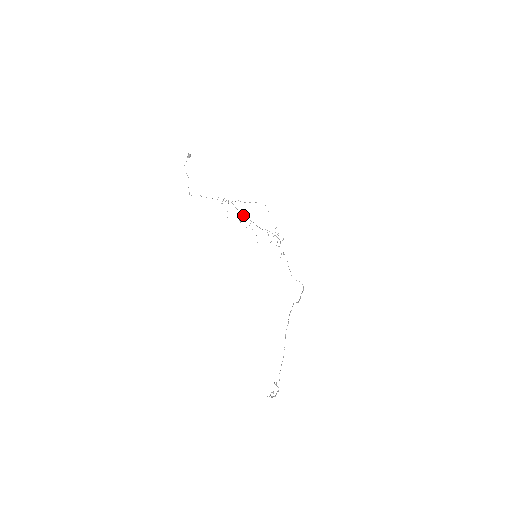
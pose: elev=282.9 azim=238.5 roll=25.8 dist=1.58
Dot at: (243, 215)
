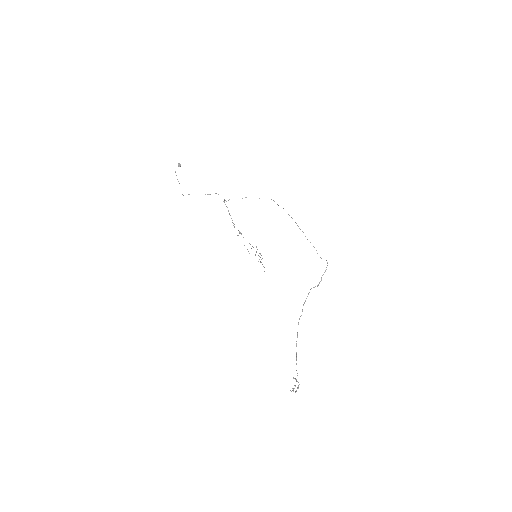
Dot at: occluded
